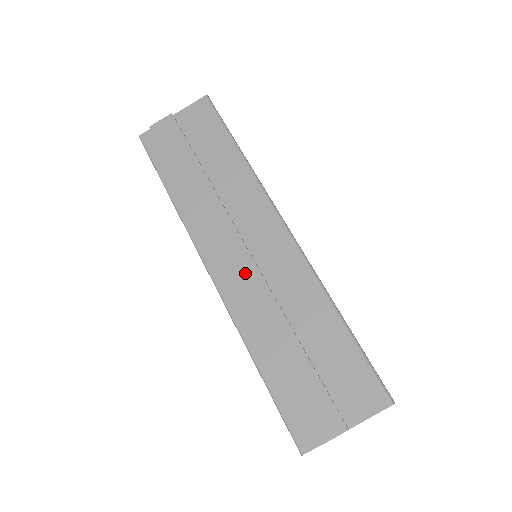
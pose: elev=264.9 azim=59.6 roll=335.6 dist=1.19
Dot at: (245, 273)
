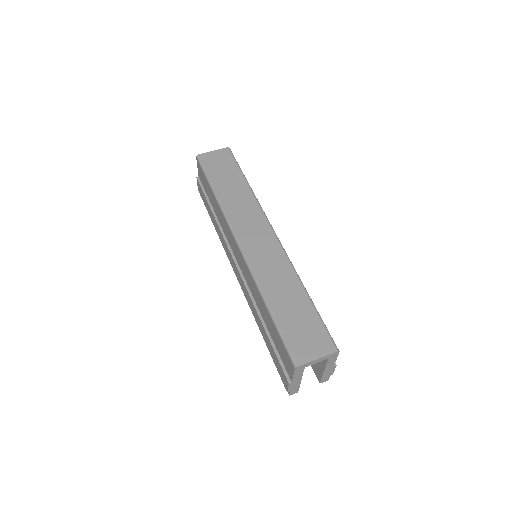
Dot at: (240, 280)
